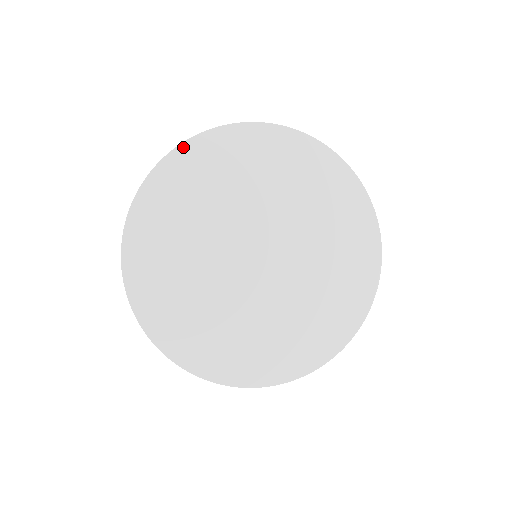
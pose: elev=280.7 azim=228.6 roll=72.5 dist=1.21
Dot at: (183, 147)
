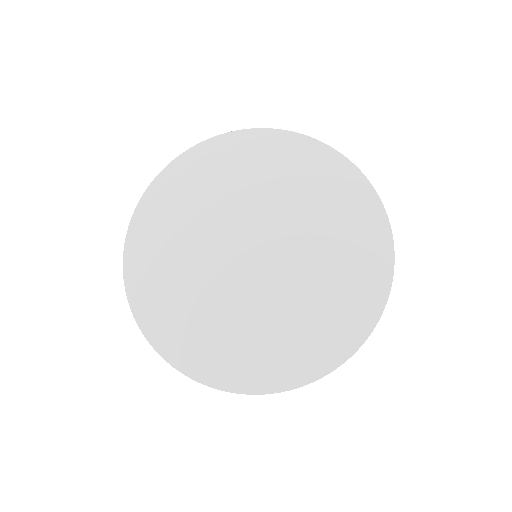
Dot at: (163, 174)
